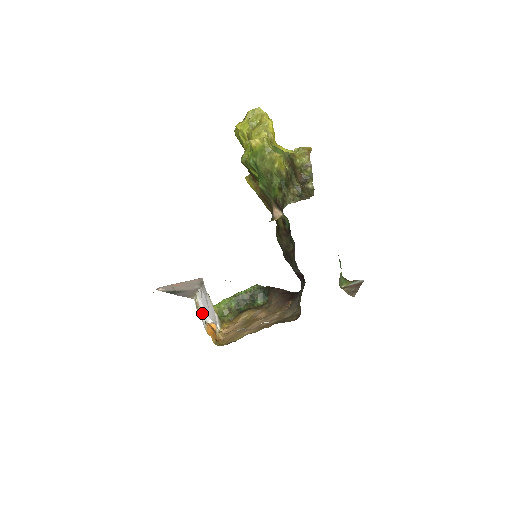
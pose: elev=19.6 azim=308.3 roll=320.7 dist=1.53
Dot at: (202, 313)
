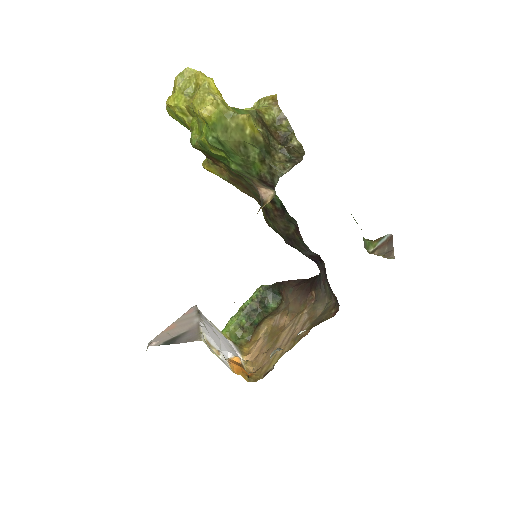
Dot at: (217, 351)
